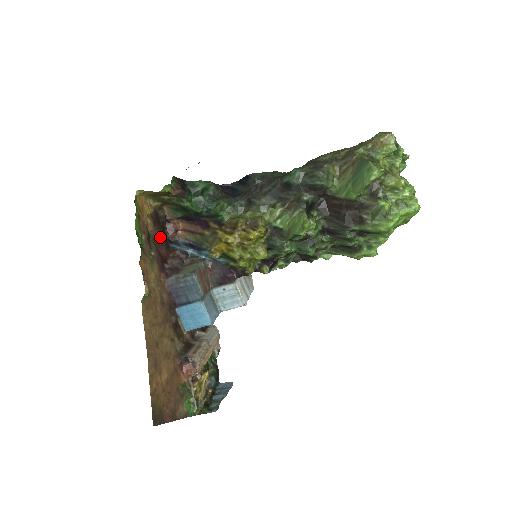
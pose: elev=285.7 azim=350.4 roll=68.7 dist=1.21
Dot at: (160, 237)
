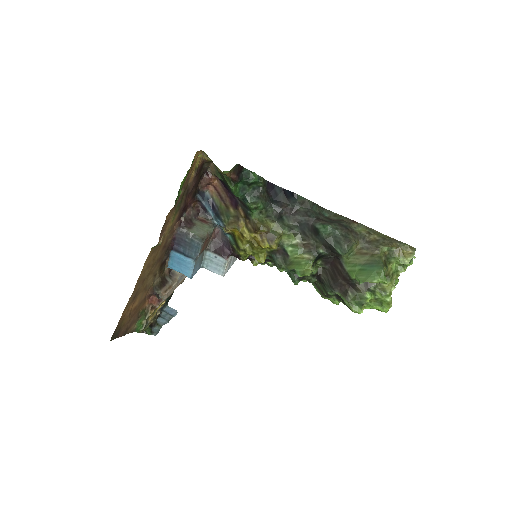
Dot at: (193, 188)
